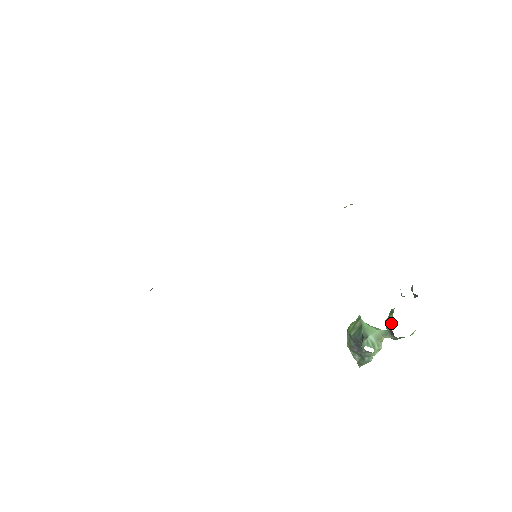
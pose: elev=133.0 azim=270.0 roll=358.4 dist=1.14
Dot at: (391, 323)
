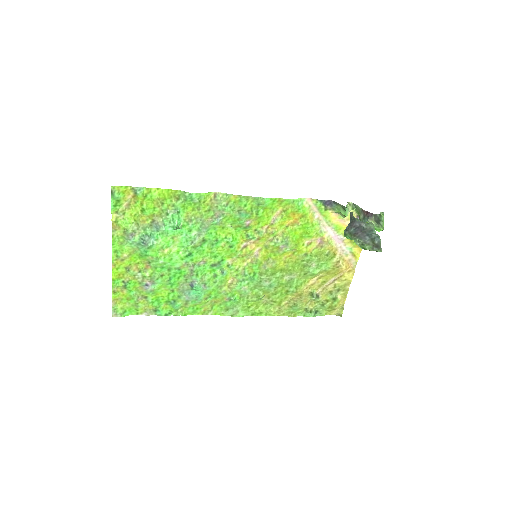
Dot at: (362, 215)
